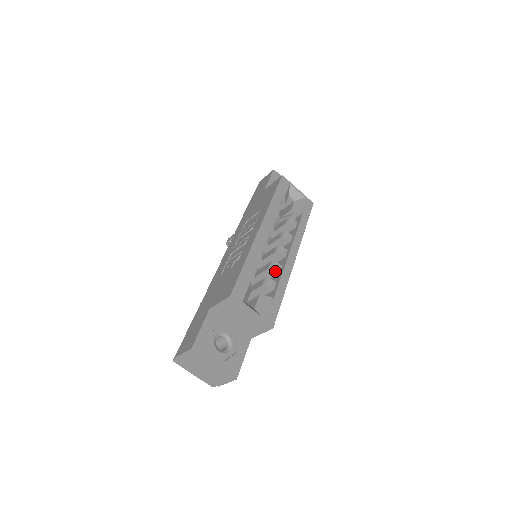
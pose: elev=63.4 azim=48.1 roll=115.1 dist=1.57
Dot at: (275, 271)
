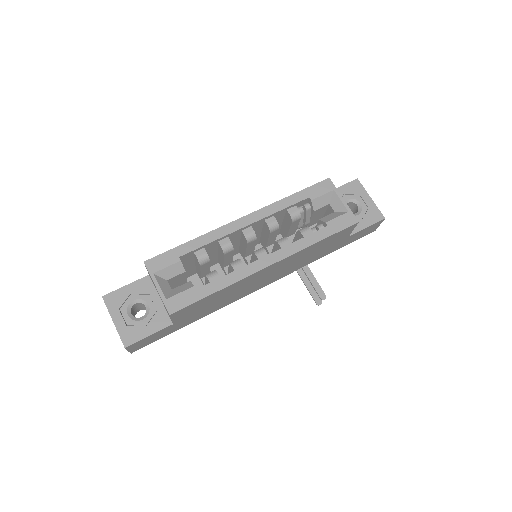
Dot at: (233, 268)
